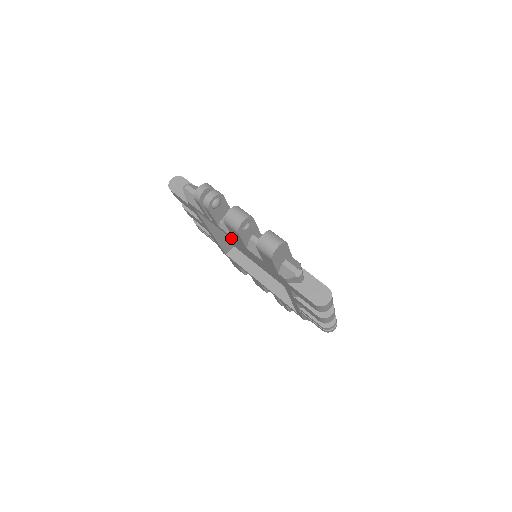
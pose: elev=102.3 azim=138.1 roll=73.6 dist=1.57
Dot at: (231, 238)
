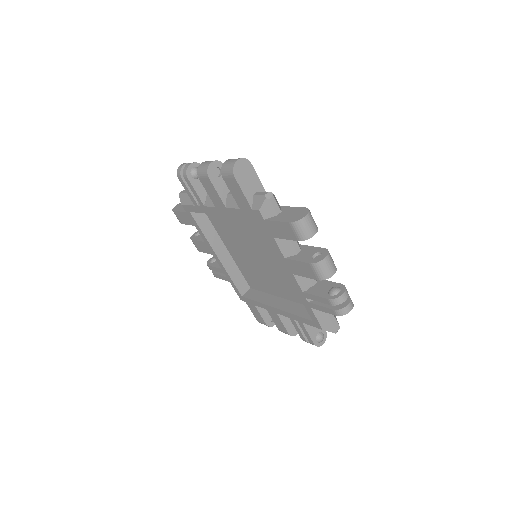
Dot at: (216, 214)
